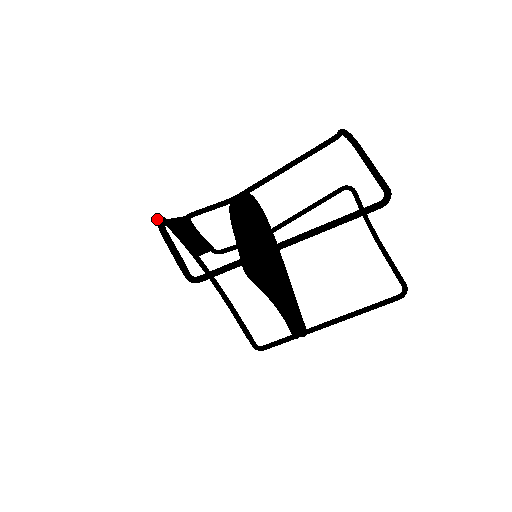
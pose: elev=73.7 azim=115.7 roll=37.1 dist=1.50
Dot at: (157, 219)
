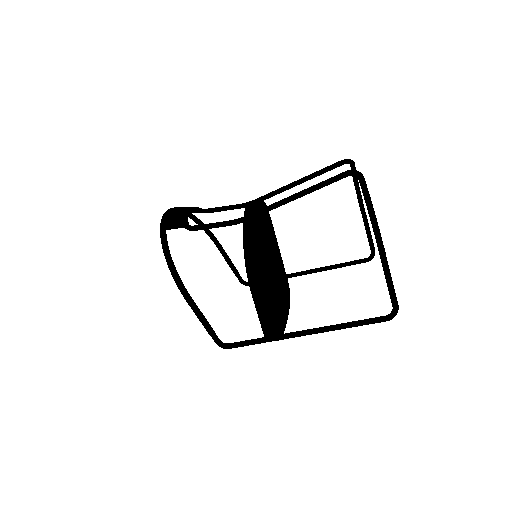
Dot at: (168, 264)
